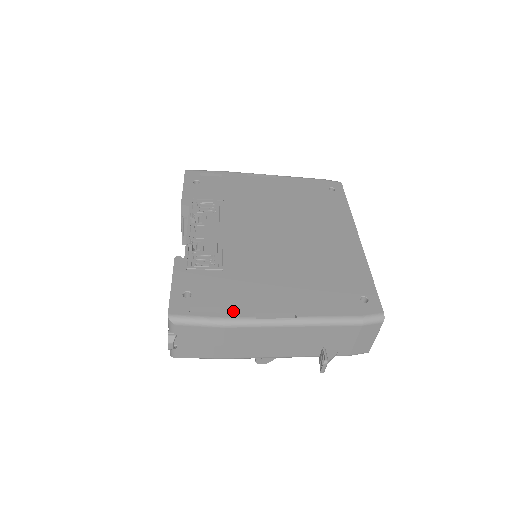
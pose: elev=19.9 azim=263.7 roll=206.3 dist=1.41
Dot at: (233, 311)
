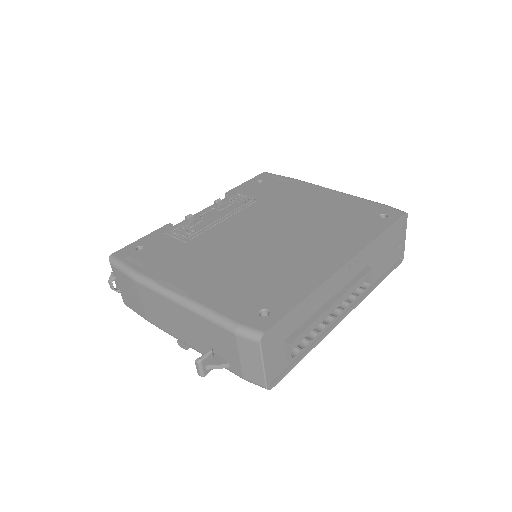
Dot at: (149, 270)
